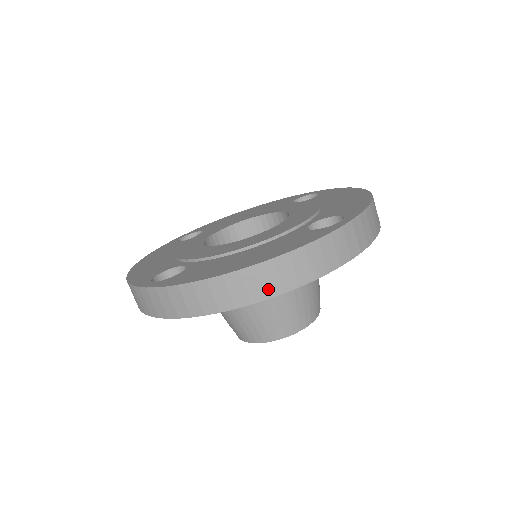
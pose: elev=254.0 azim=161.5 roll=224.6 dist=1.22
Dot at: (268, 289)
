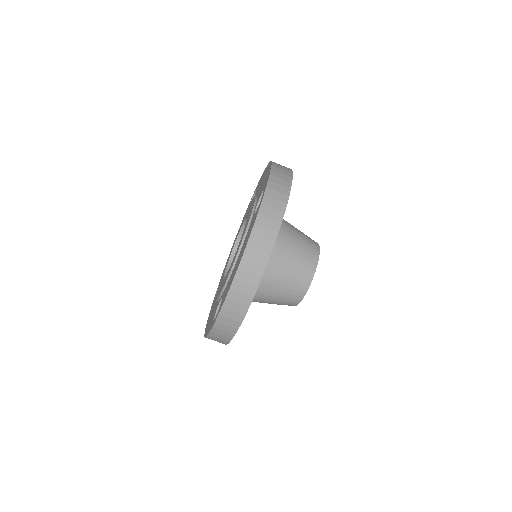
Dot at: (261, 261)
